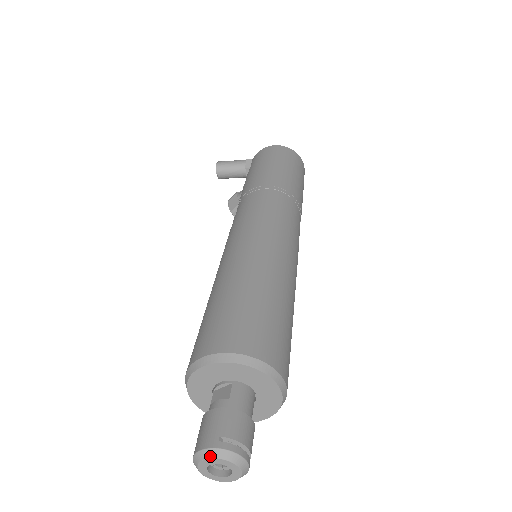
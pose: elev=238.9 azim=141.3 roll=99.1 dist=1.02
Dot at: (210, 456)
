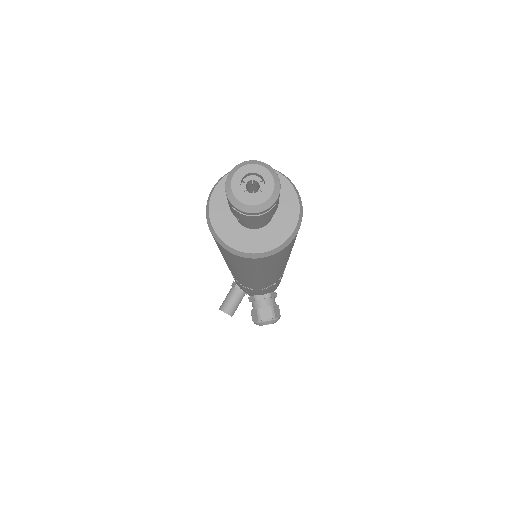
Dot at: (230, 179)
